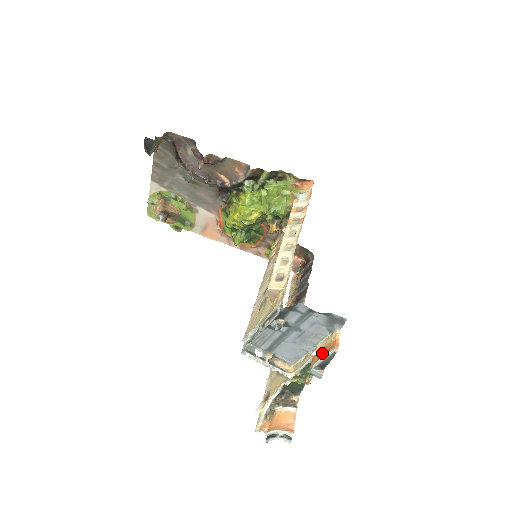
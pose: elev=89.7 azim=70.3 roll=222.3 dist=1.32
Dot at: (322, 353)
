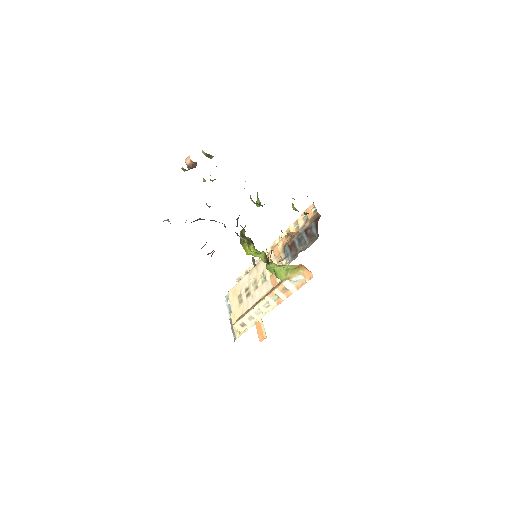
Dot at: (259, 330)
